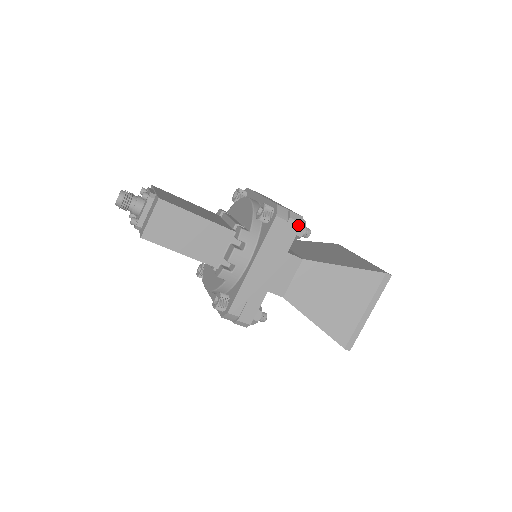
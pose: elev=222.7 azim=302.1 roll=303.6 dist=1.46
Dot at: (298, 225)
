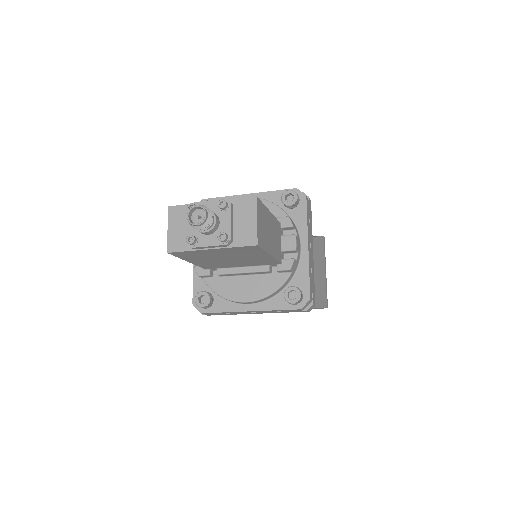
Dot at: (310, 203)
